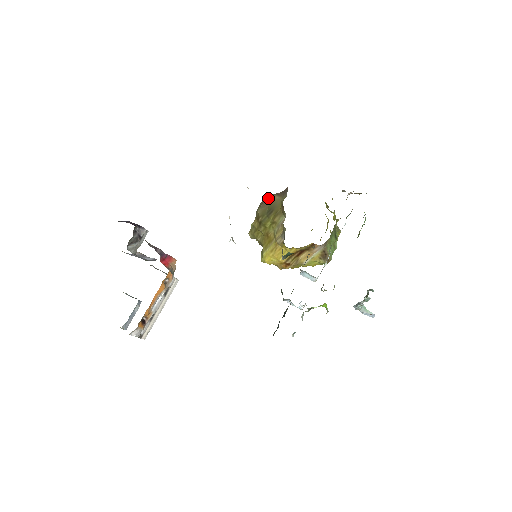
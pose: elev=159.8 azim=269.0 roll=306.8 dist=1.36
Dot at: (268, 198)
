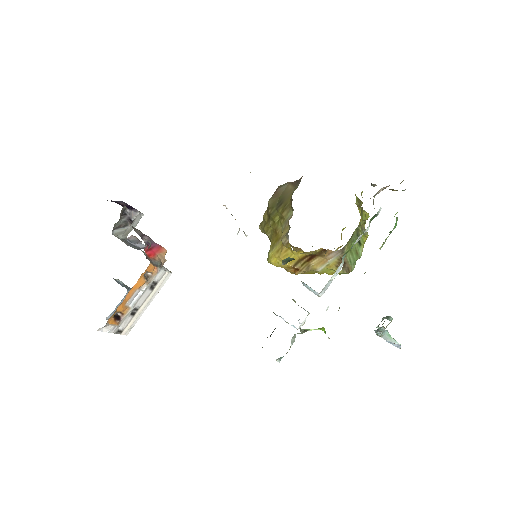
Dot at: (282, 187)
